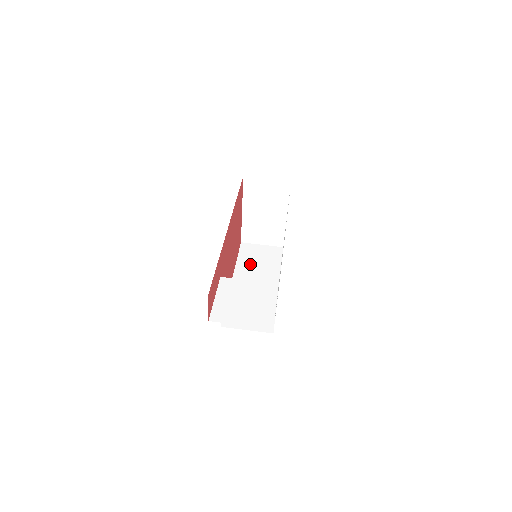
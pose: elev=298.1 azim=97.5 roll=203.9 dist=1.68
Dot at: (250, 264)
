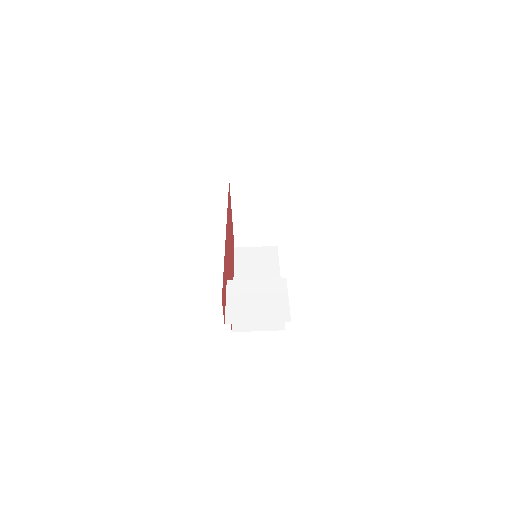
Dot at: (248, 267)
